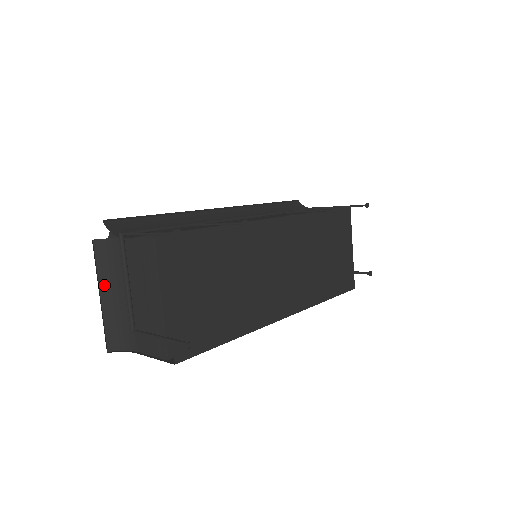
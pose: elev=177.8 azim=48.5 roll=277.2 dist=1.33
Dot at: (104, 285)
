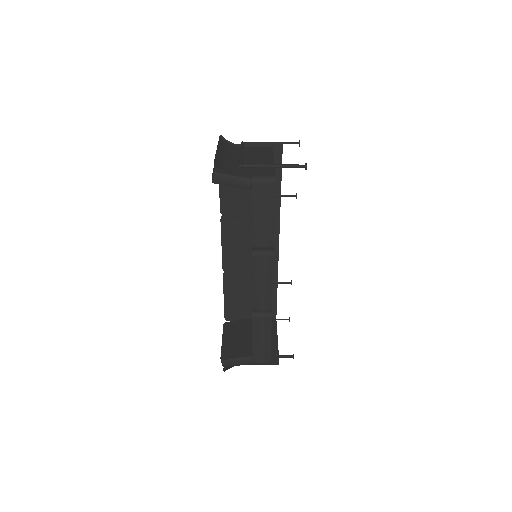
Dot at: (220, 148)
